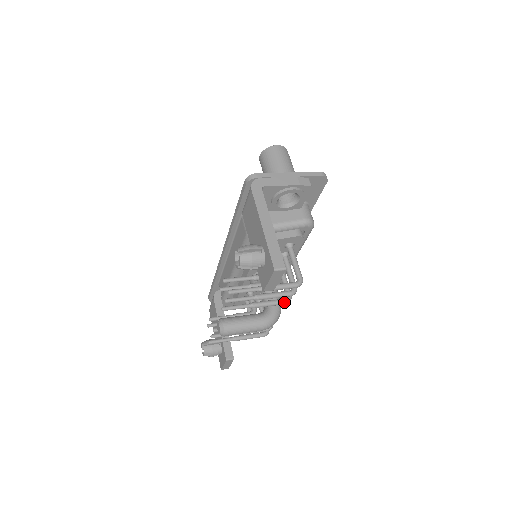
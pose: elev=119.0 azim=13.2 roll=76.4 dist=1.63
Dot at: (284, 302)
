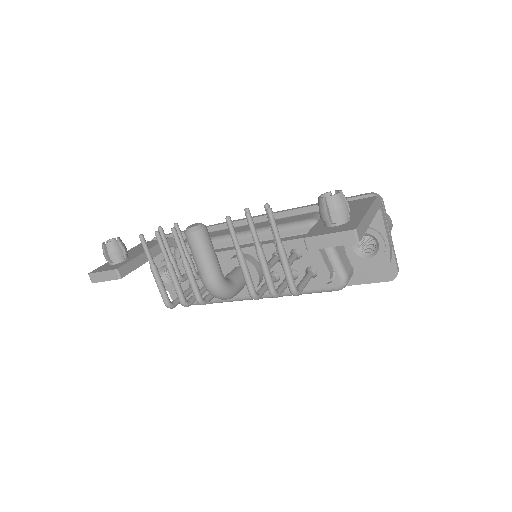
Dot at: (253, 291)
